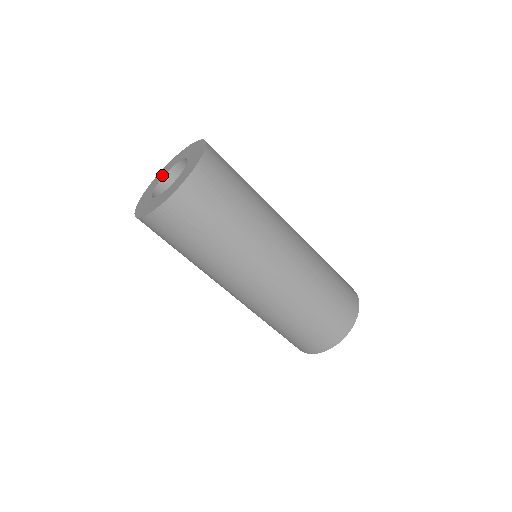
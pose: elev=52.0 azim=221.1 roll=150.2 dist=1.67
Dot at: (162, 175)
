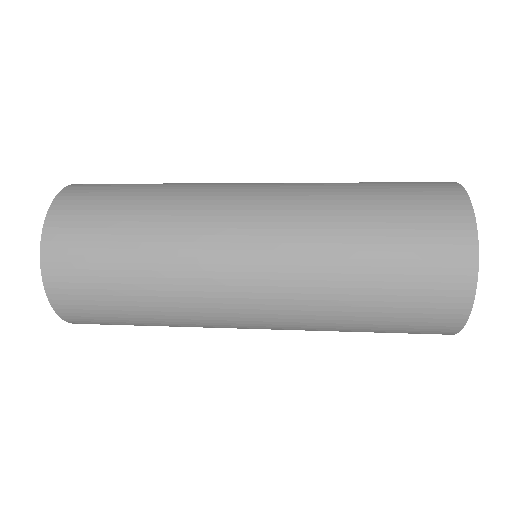
Dot at: occluded
